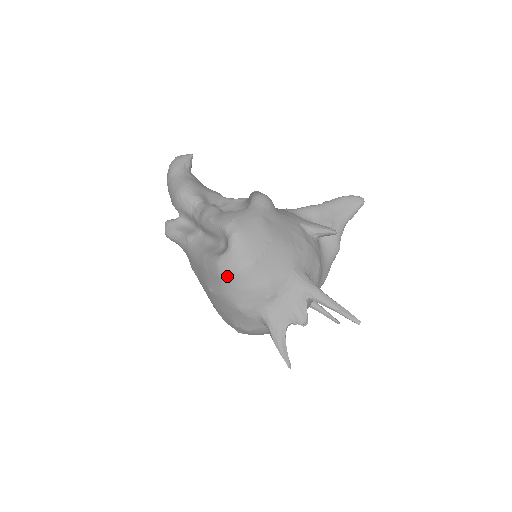
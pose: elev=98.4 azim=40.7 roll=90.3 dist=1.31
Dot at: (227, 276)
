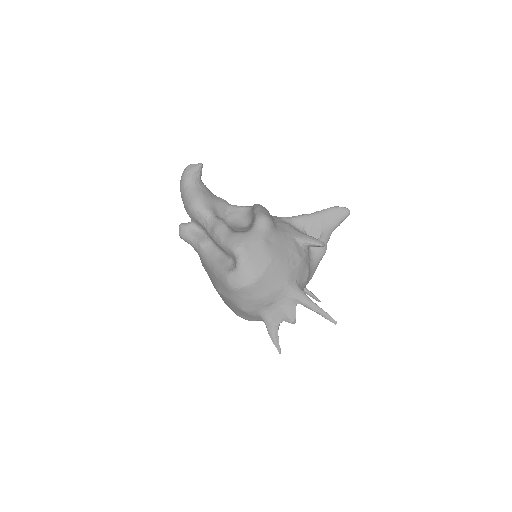
Dot at: (235, 289)
